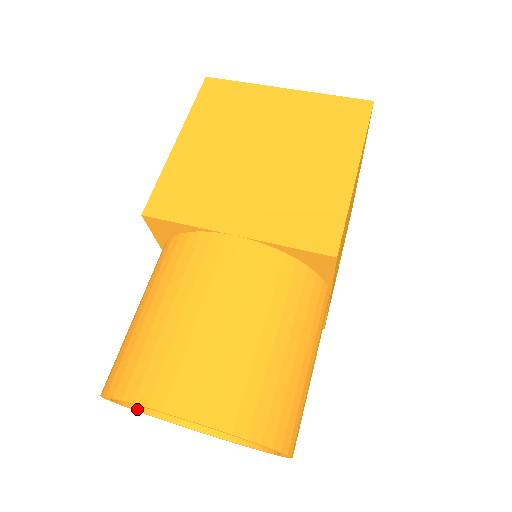
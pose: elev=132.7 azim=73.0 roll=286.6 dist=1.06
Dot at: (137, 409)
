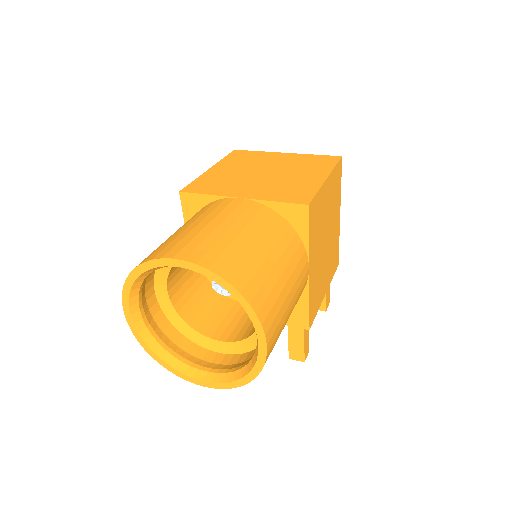
Dot at: (143, 338)
